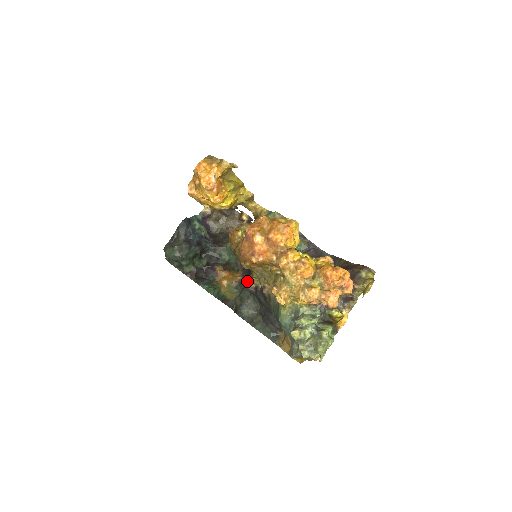
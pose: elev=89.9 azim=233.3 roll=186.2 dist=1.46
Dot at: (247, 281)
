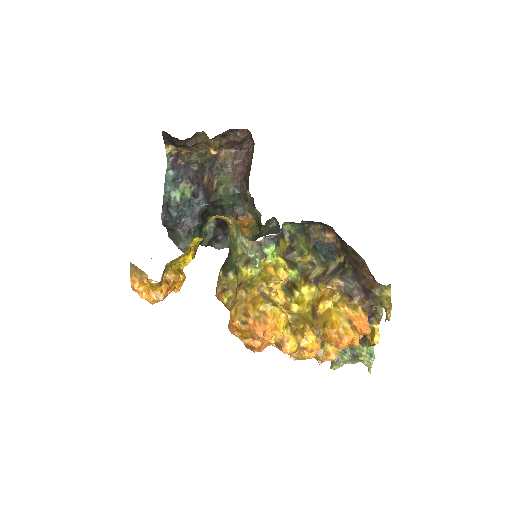
Dot at: occluded
